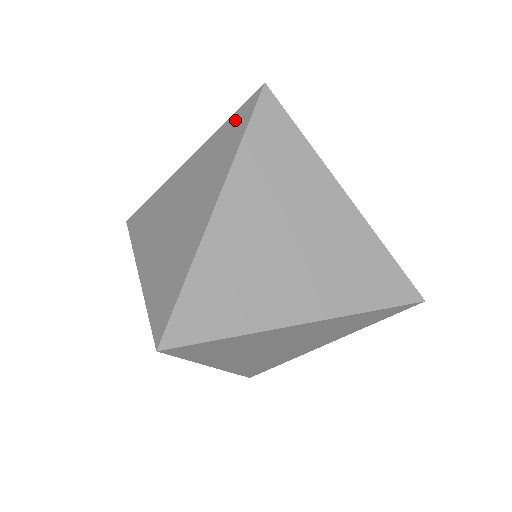
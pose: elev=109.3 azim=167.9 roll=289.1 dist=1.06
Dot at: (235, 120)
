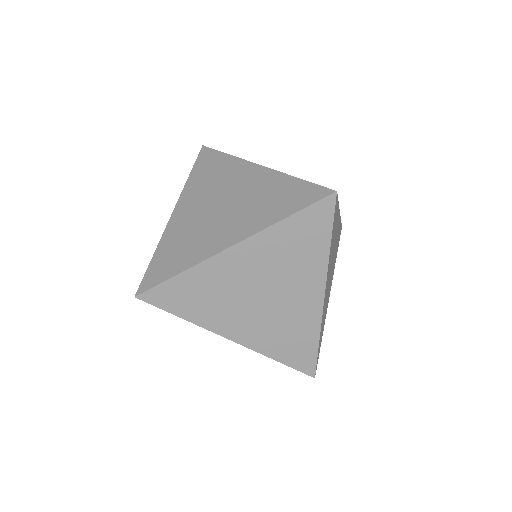
Dot at: (308, 220)
